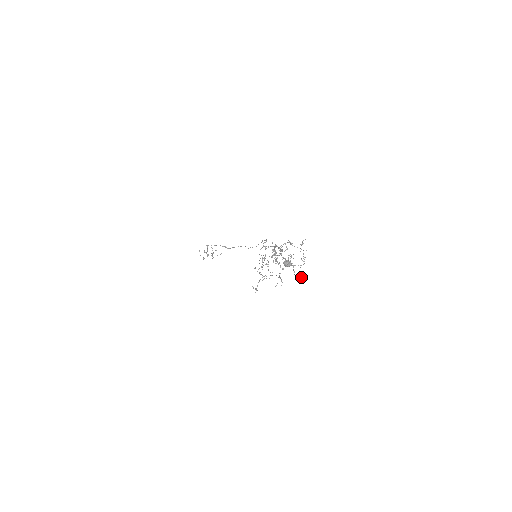
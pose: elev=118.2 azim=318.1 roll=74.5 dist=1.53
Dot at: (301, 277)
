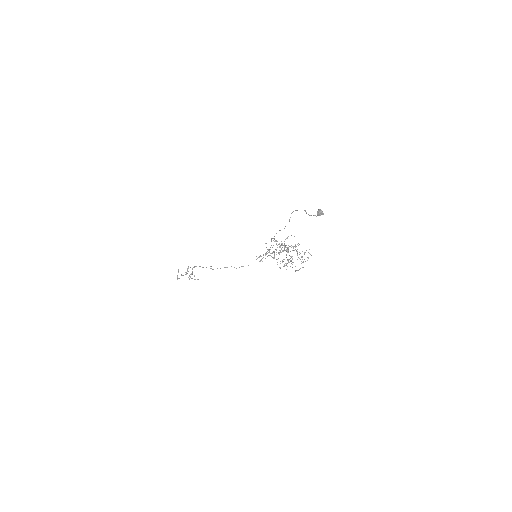
Dot at: occluded
